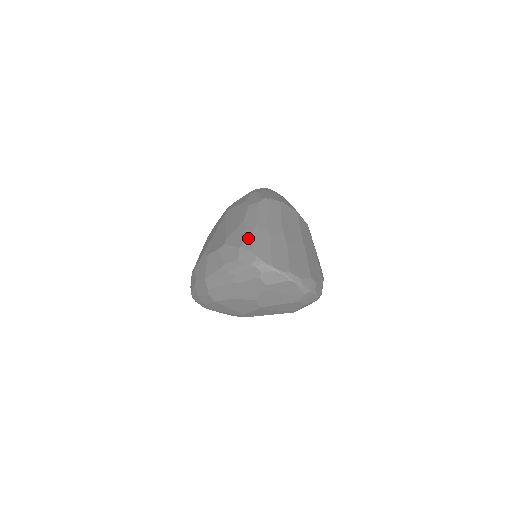
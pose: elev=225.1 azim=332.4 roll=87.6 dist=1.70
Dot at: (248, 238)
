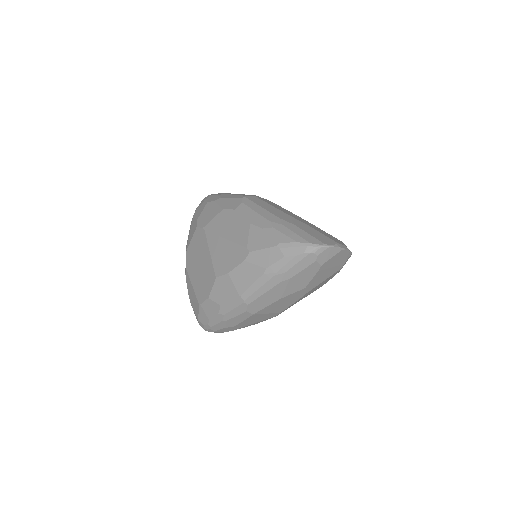
Dot at: (276, 234)
